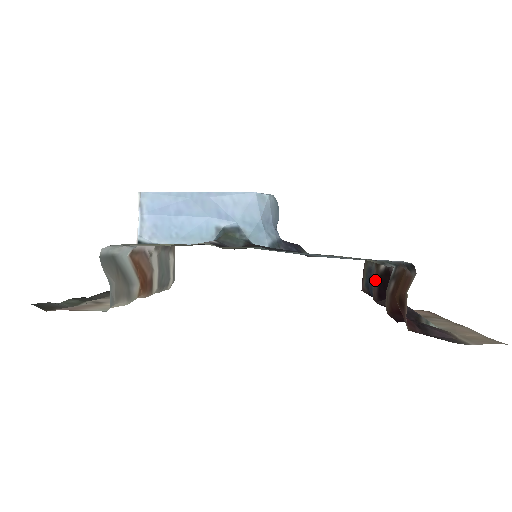
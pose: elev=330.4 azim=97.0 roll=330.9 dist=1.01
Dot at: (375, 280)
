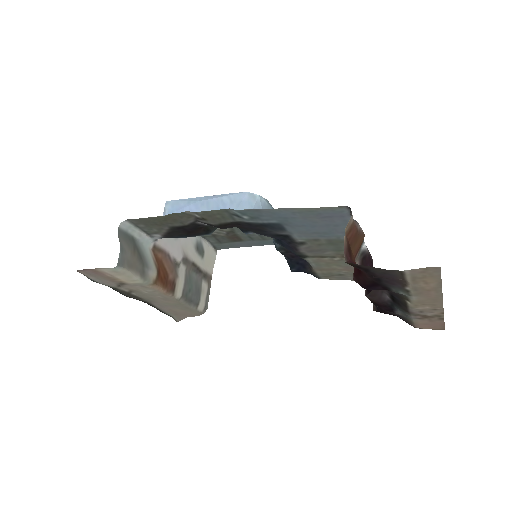
Dot at: occluded
